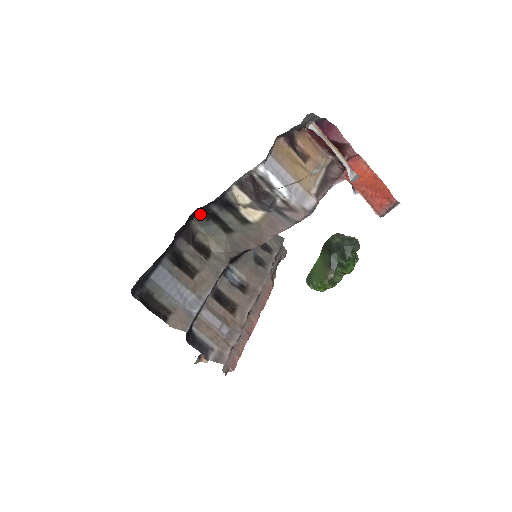
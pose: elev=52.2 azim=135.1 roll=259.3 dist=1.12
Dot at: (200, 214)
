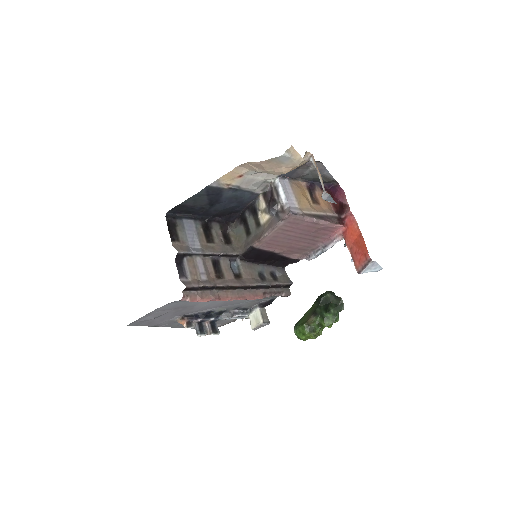
Dot at: (239, 219)
